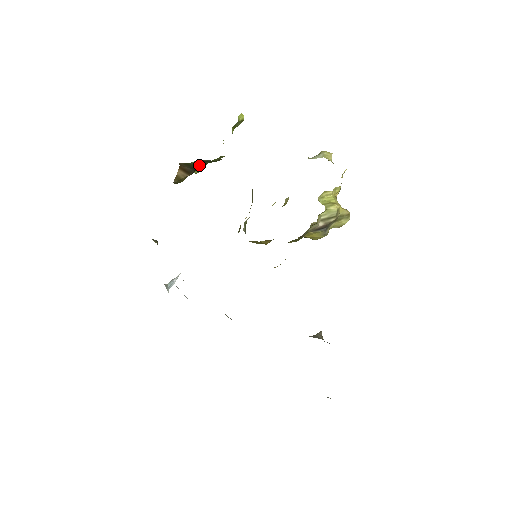
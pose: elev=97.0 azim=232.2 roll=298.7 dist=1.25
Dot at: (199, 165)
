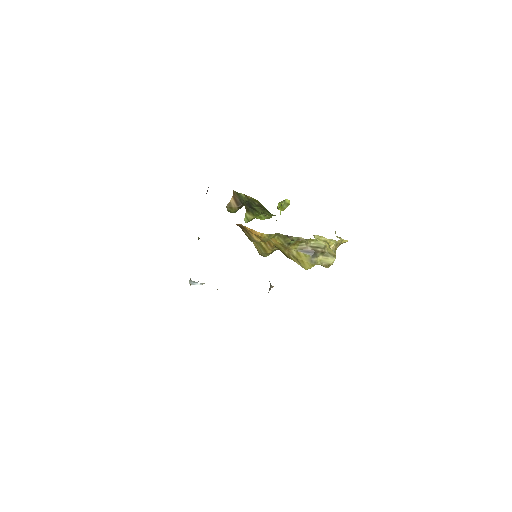
Dot at: (248, 213)
